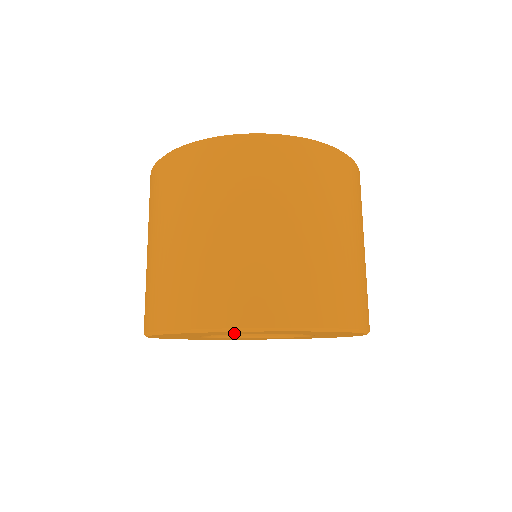
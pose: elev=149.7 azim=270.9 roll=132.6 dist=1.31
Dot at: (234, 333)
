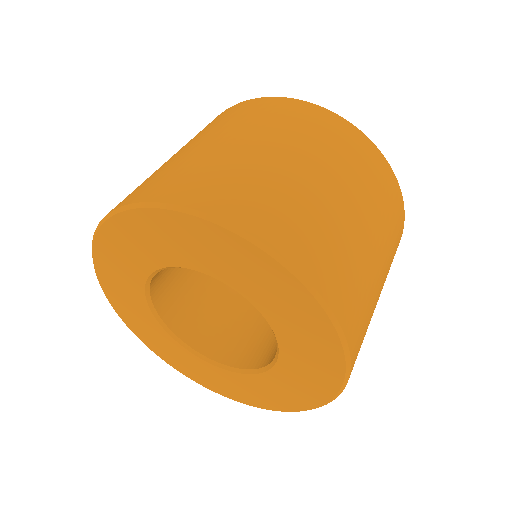
Dot at: (179, 244)
